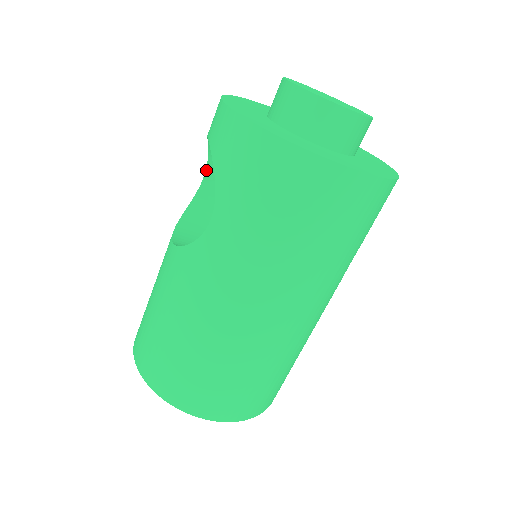
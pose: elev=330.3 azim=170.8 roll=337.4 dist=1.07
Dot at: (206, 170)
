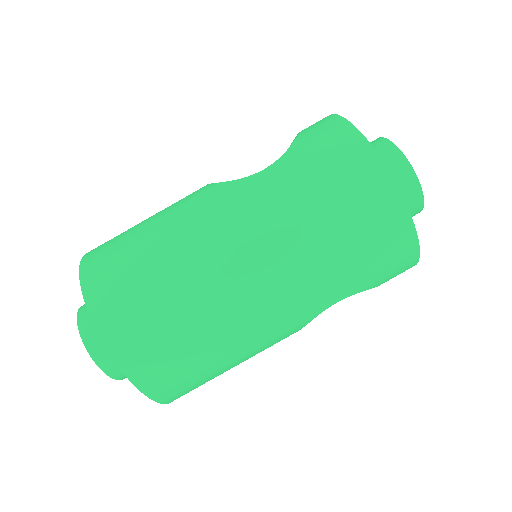
Dot at: occluded
